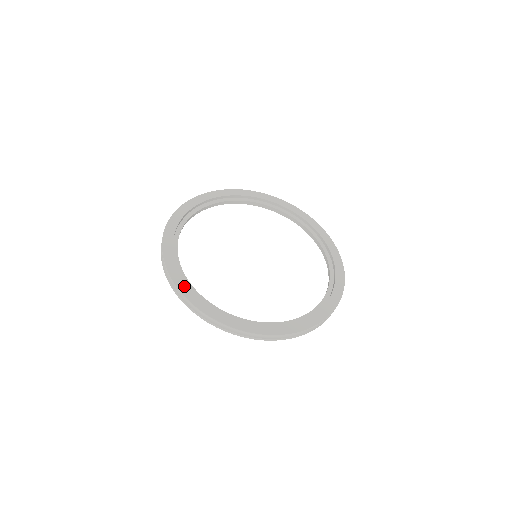
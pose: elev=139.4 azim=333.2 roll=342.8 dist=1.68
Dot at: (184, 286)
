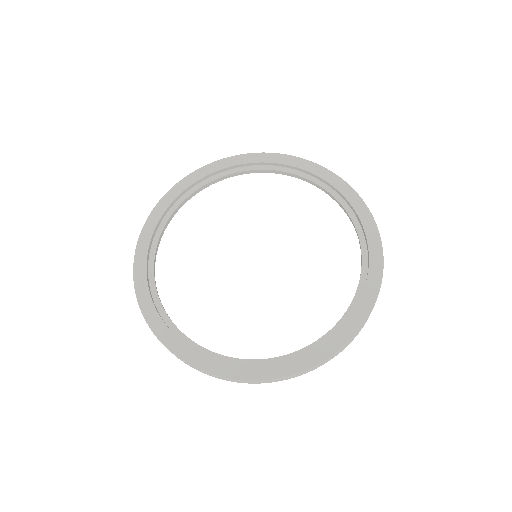
Dot at: (145, 243)
